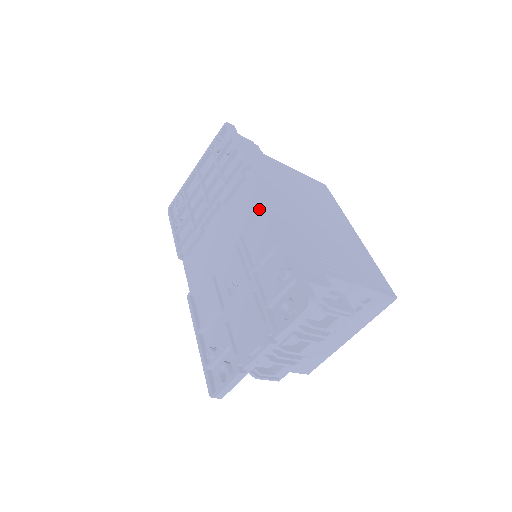
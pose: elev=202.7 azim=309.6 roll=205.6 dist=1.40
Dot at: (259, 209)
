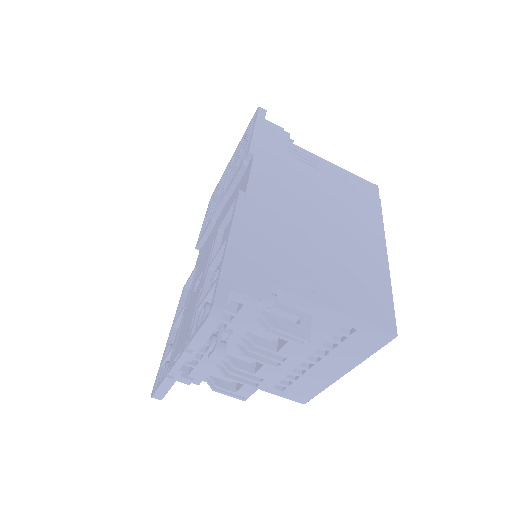
Dot at: (234, 200)
